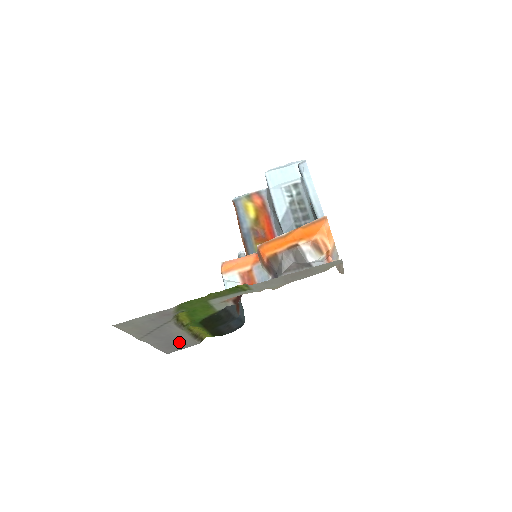
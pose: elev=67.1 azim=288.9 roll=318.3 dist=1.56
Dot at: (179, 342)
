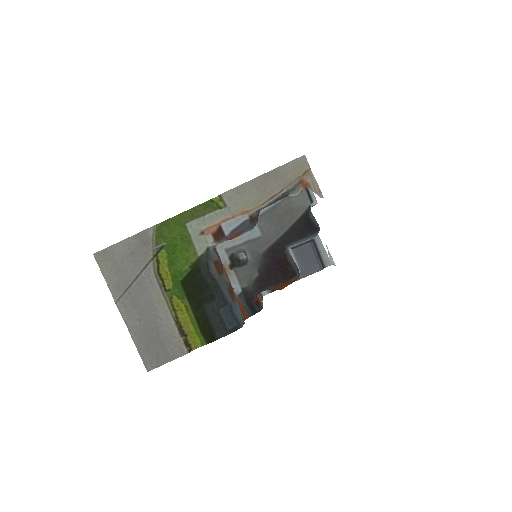
Dot at: (161, 335)
